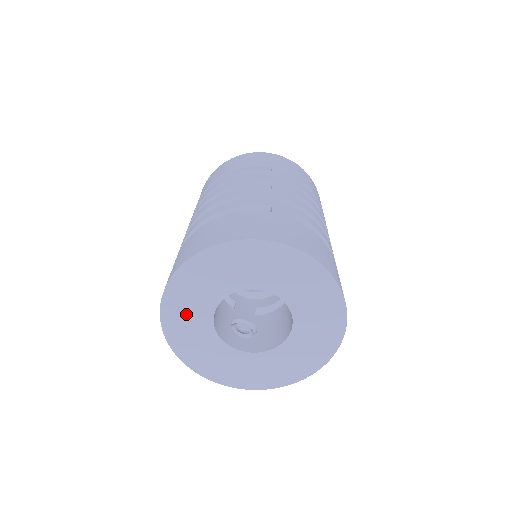
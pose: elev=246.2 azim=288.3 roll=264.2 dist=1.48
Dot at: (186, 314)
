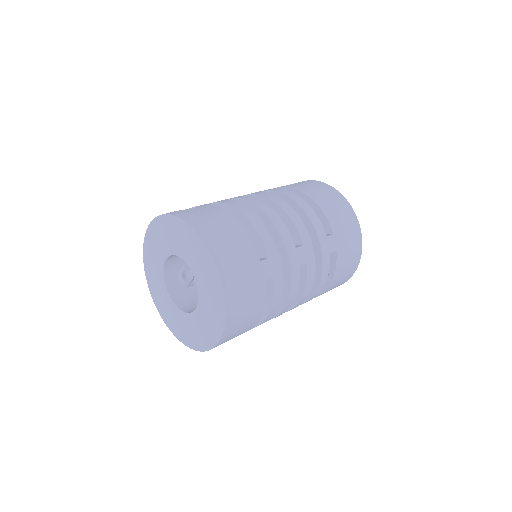
Dot at: (163, 236)
